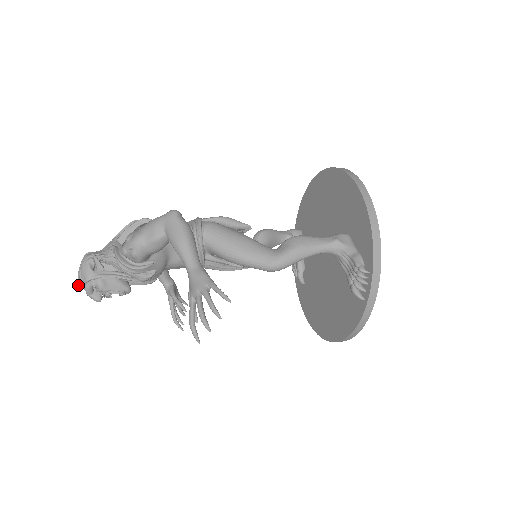
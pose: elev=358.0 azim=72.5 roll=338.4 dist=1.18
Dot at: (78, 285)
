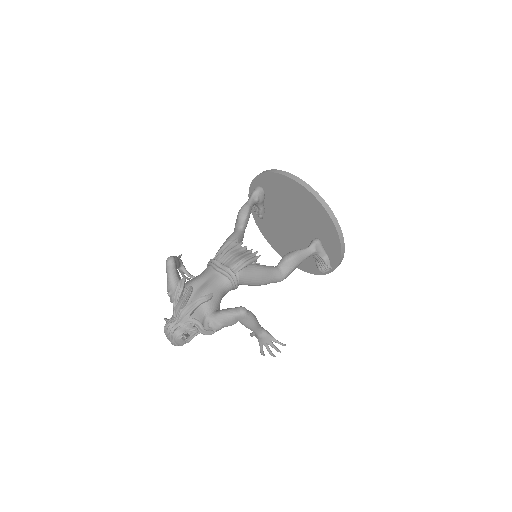
Dot at: occluded
